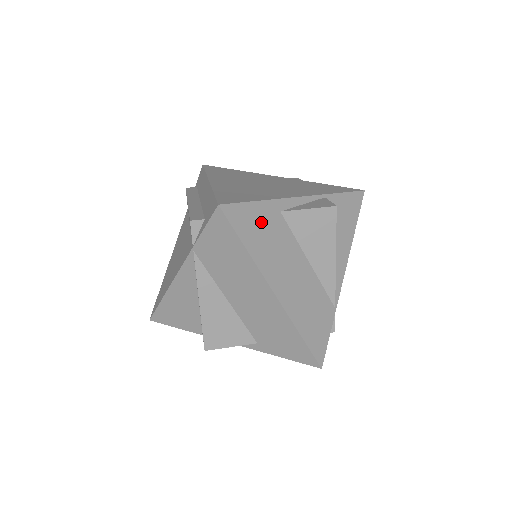
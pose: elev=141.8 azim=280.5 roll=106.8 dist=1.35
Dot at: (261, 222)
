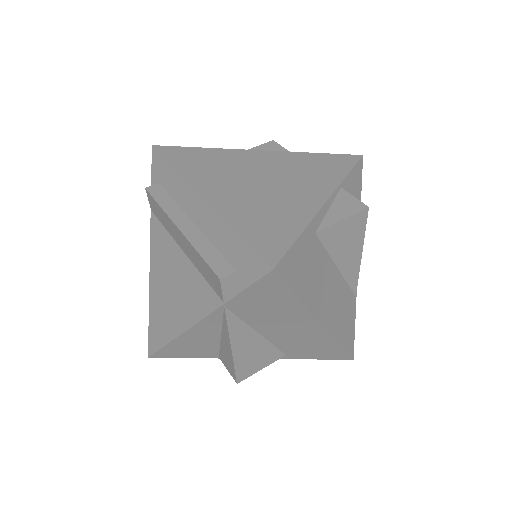
Dot at: (304, 258)
